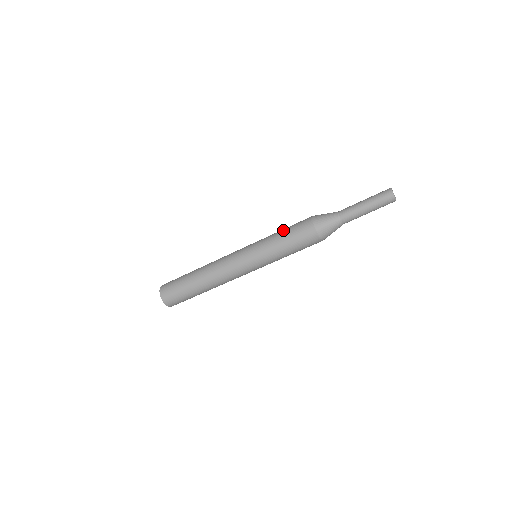
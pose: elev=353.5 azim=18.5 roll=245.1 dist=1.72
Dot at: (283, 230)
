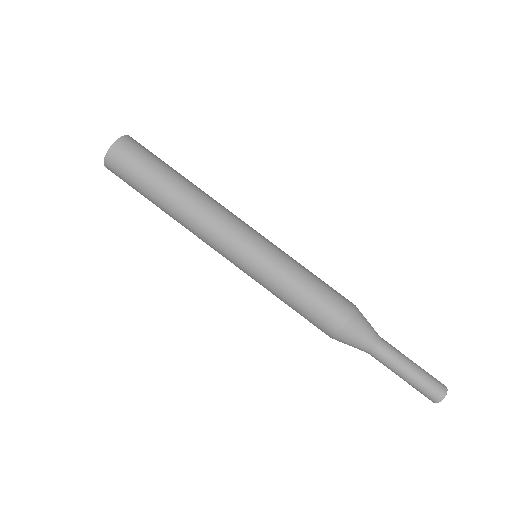
Dot at: (309, 288)
